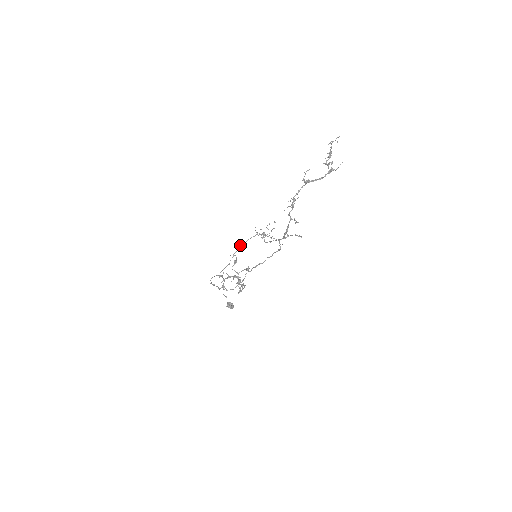
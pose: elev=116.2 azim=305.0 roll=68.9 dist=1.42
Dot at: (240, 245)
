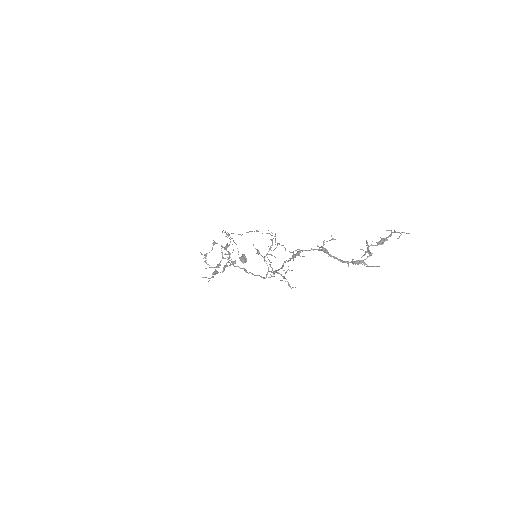
Dot at: occluded
